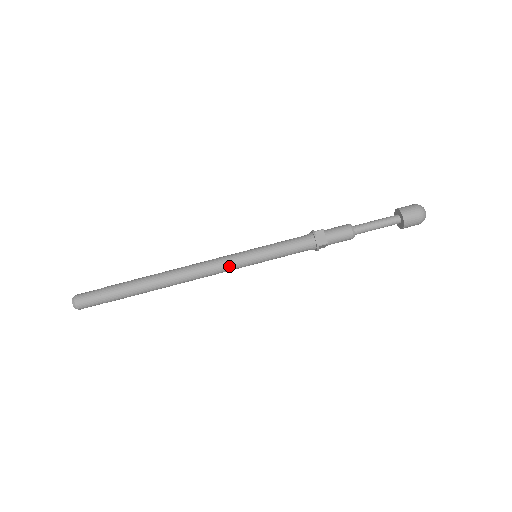
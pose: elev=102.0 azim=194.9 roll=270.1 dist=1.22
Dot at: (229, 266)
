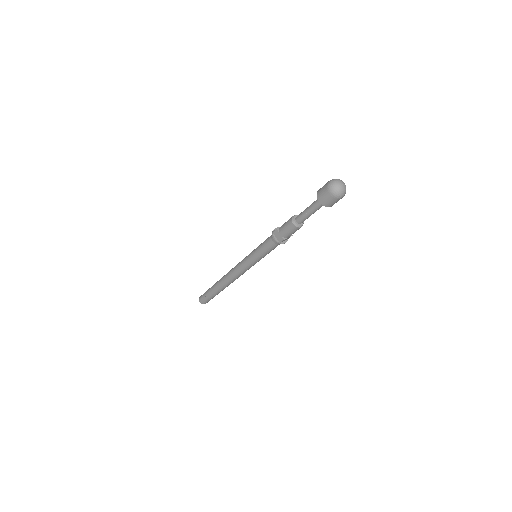
Dot at: (241, 262)
